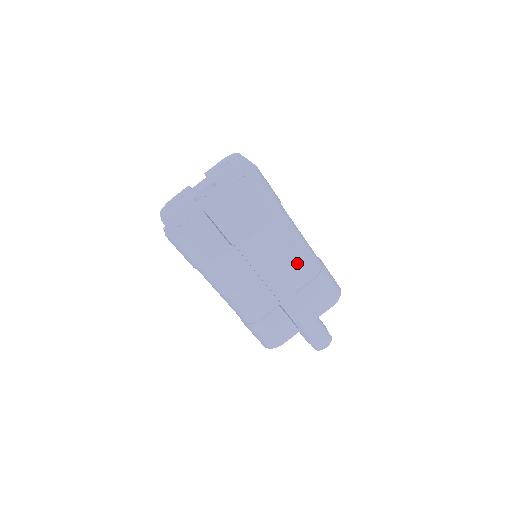
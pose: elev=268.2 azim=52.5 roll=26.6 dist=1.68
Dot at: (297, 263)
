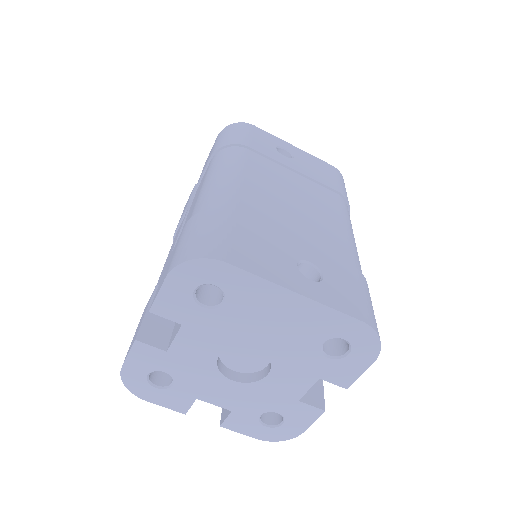
Dot at: occluded
